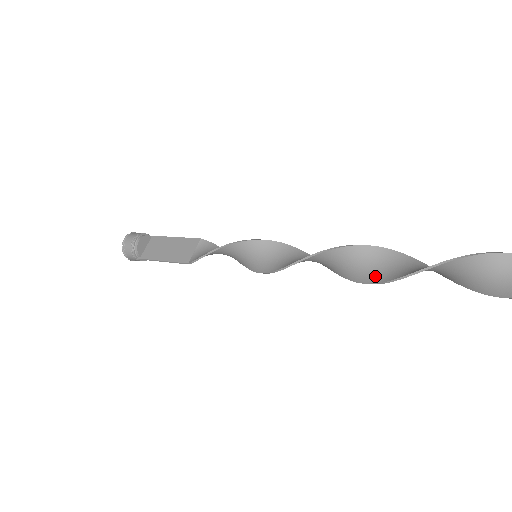
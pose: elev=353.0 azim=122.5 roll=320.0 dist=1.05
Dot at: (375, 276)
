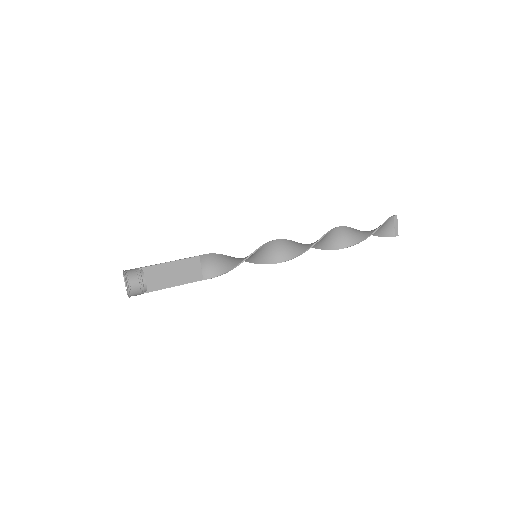
Dot at: (332, 246)
